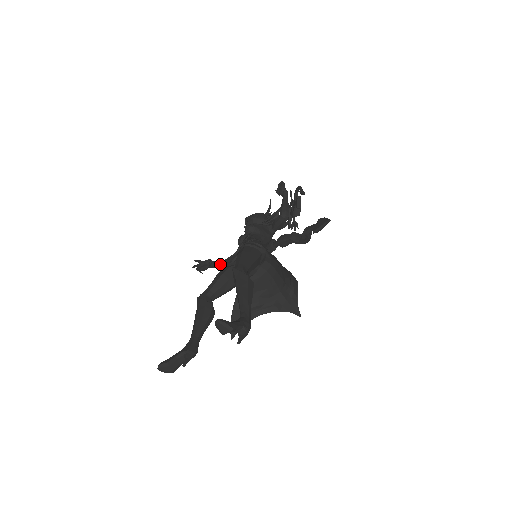
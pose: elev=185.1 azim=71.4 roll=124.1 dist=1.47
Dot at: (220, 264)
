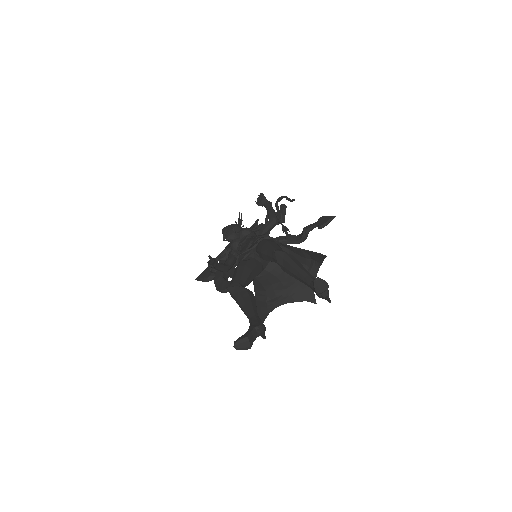
Dot at: (220, 265)
